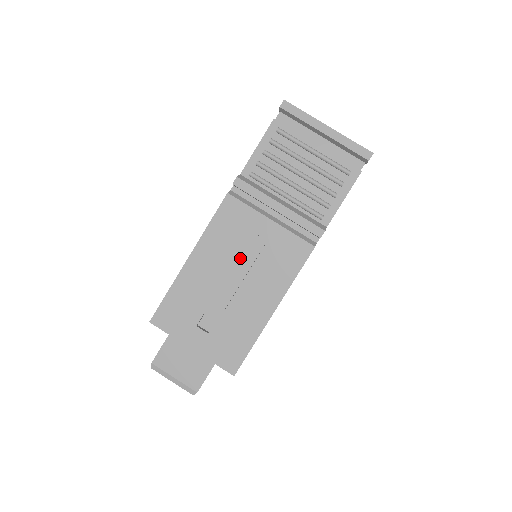
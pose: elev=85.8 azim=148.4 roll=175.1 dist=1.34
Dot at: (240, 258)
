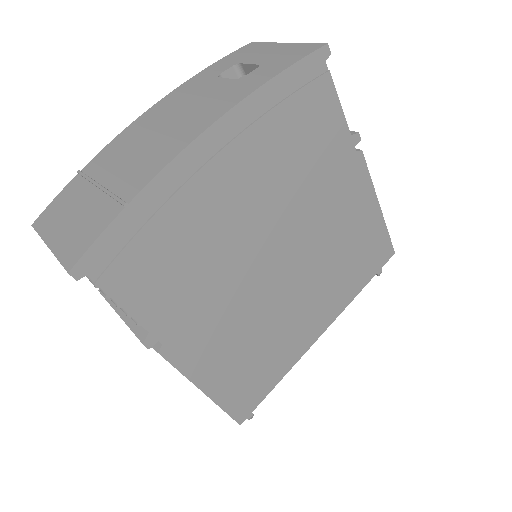
Dot at: occluded
